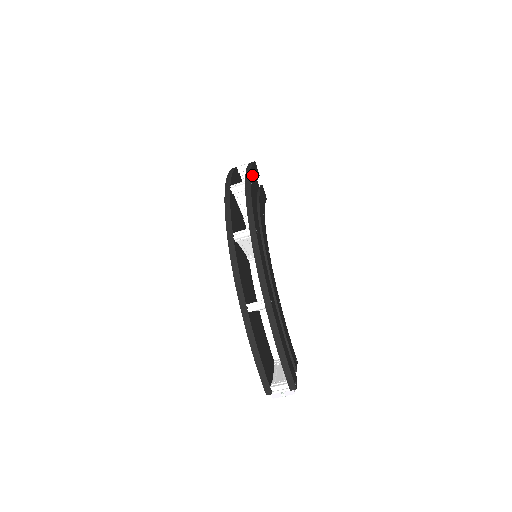
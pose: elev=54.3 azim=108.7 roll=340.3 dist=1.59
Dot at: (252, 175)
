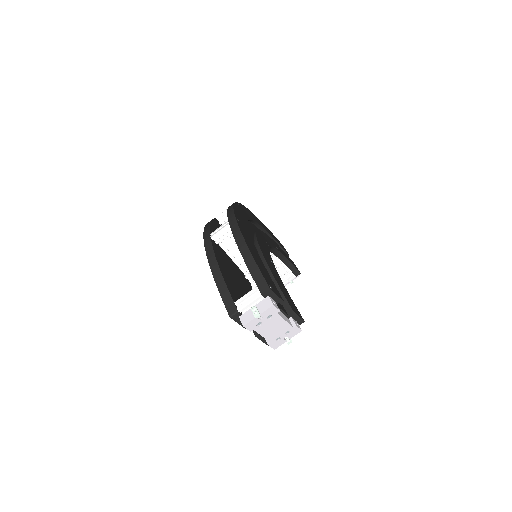
Dot at: (264, 225)
